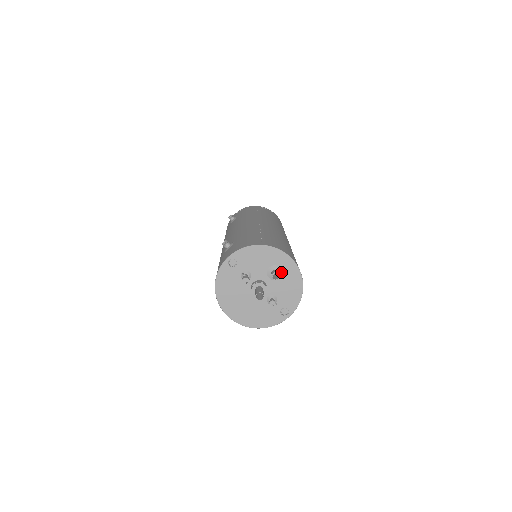
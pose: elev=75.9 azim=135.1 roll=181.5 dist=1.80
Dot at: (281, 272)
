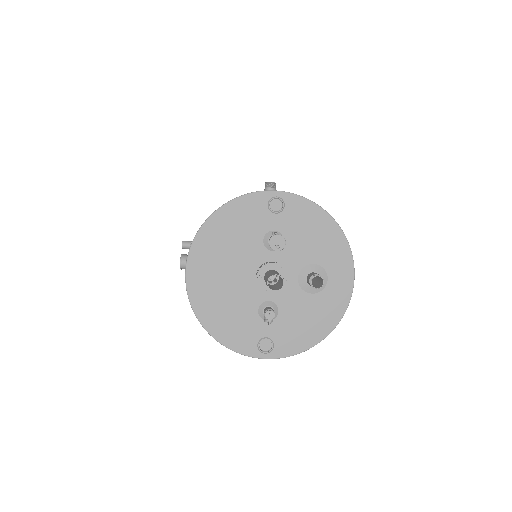
Dot at: occluded
